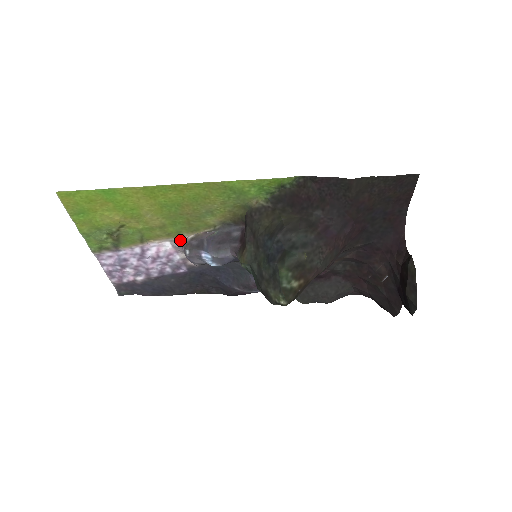
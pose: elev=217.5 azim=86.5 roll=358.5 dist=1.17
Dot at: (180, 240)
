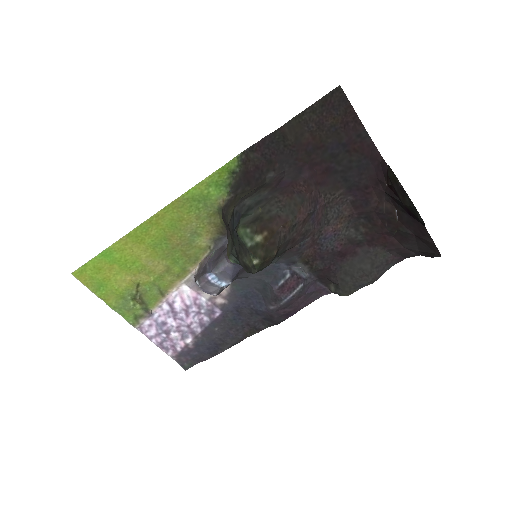
Dot at: (191, 278)
